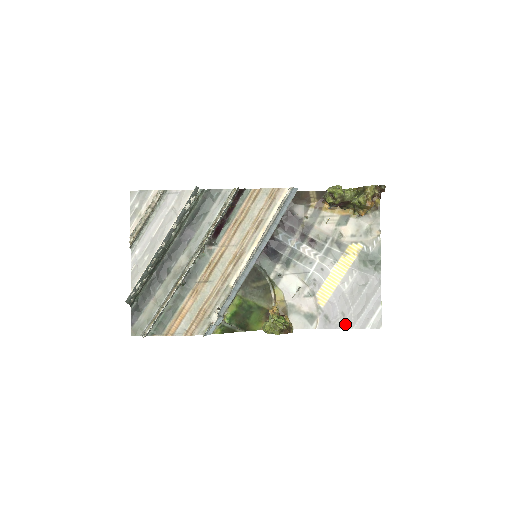
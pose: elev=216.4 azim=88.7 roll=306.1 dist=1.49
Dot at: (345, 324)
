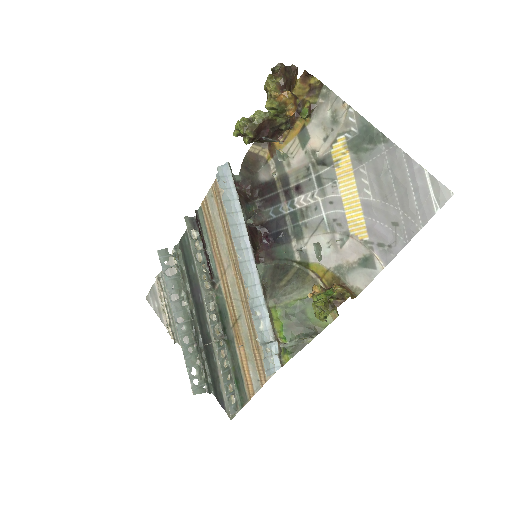
Dot at: (408, 232)
